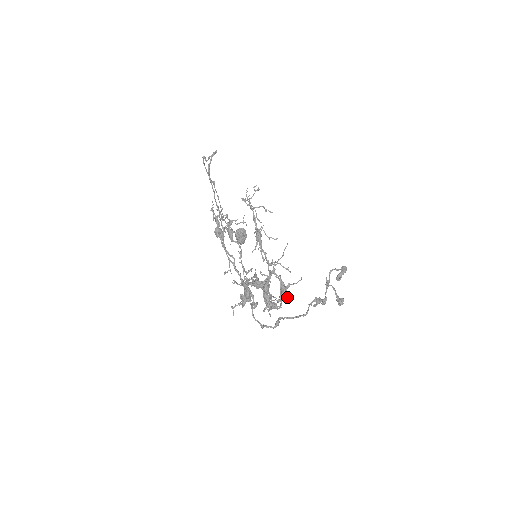
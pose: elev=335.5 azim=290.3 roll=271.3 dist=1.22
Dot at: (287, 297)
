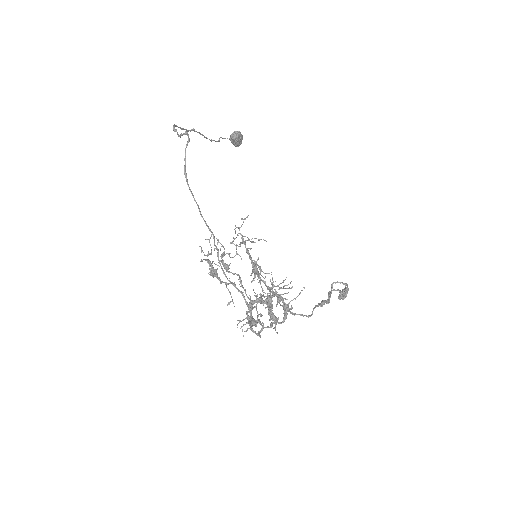
Dot at: occluded
